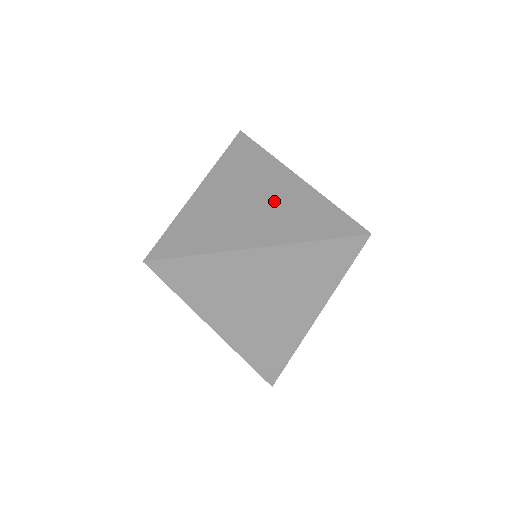
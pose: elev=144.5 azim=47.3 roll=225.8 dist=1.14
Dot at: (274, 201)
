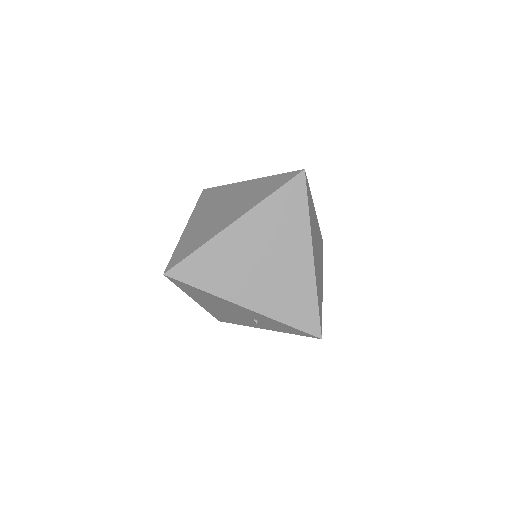
Dot at: (237, 199)
